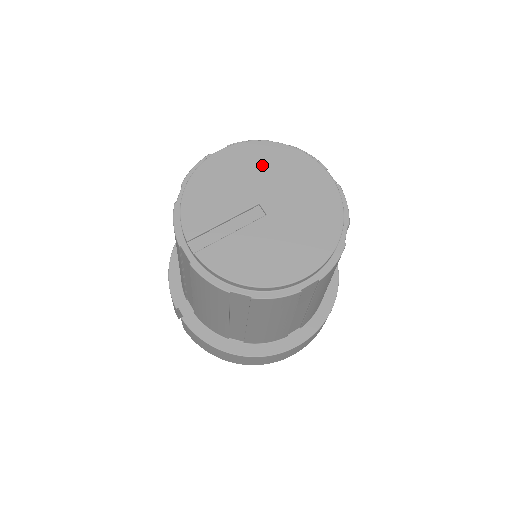
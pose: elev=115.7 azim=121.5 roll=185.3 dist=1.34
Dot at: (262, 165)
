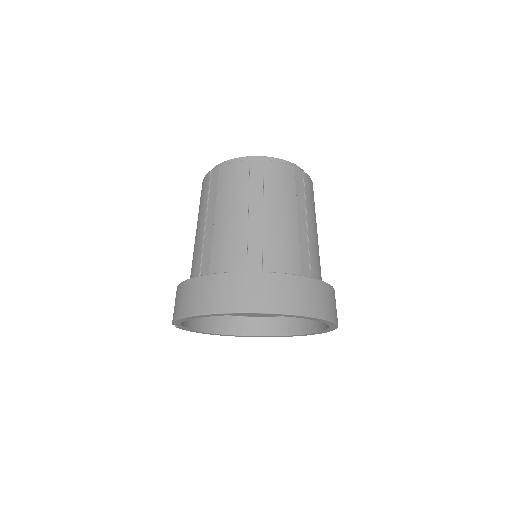
Dot at: occluded
